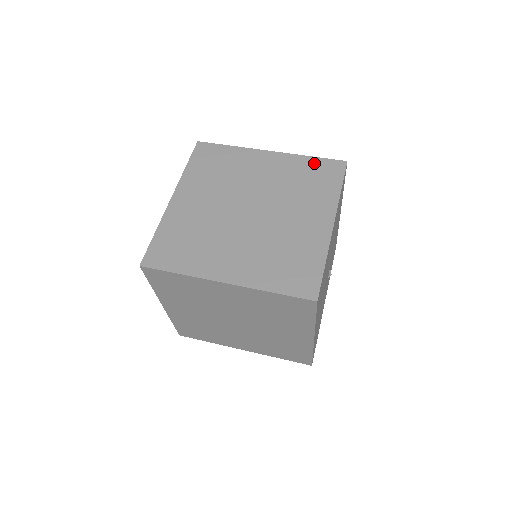
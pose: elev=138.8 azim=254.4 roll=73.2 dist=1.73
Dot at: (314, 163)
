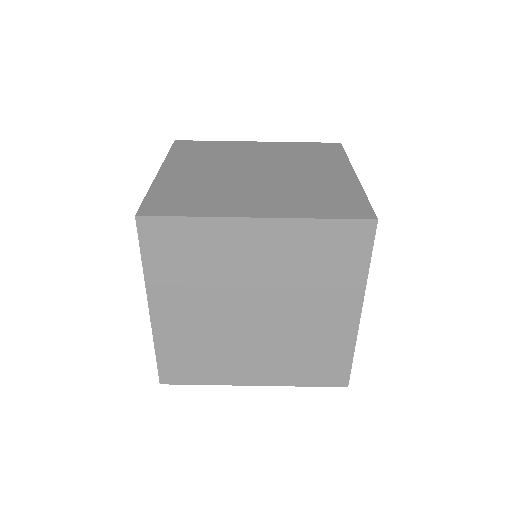
Dot at: (328, 231)
